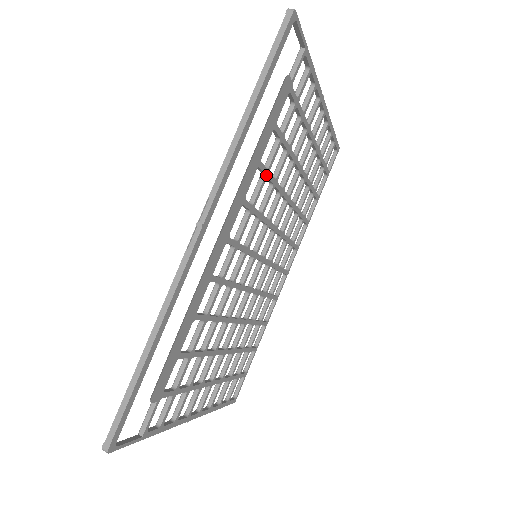
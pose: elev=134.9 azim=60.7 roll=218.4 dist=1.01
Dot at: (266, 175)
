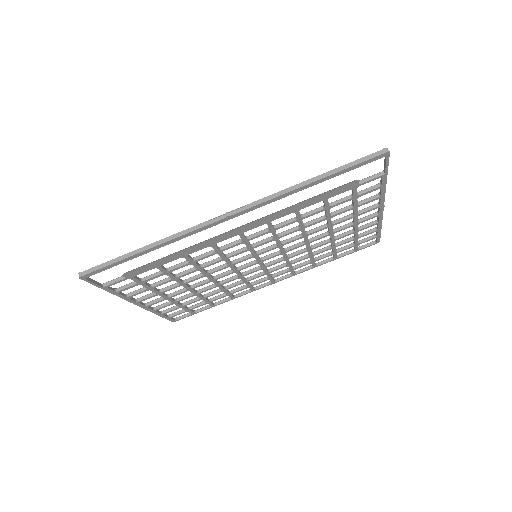
Dot at: (298, 220)
